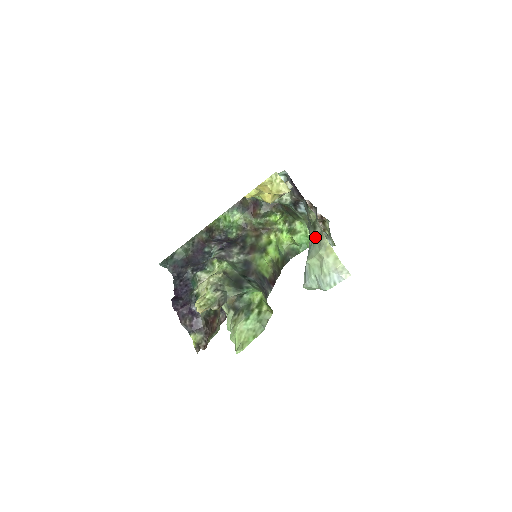
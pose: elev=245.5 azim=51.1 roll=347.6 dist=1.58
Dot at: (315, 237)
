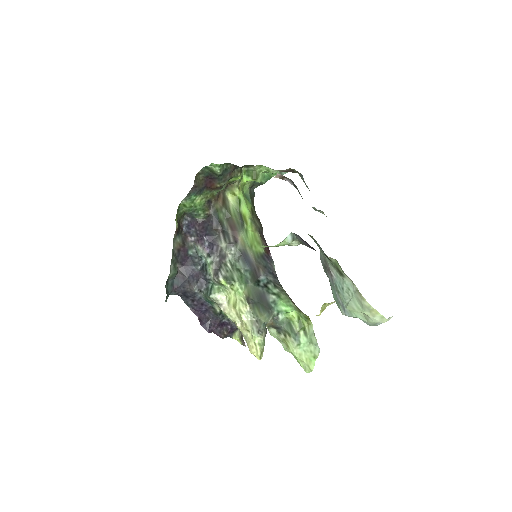
Dot at: (347, 286)
